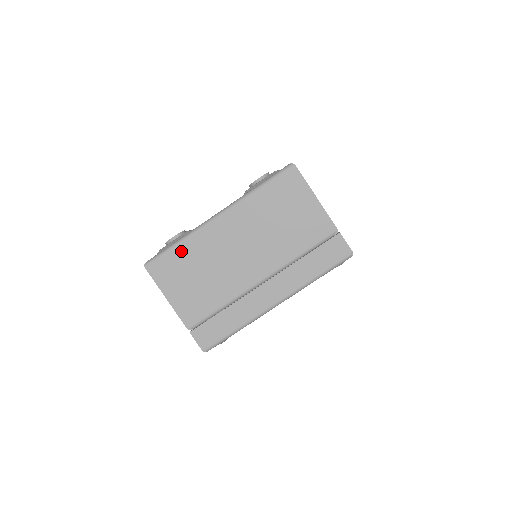
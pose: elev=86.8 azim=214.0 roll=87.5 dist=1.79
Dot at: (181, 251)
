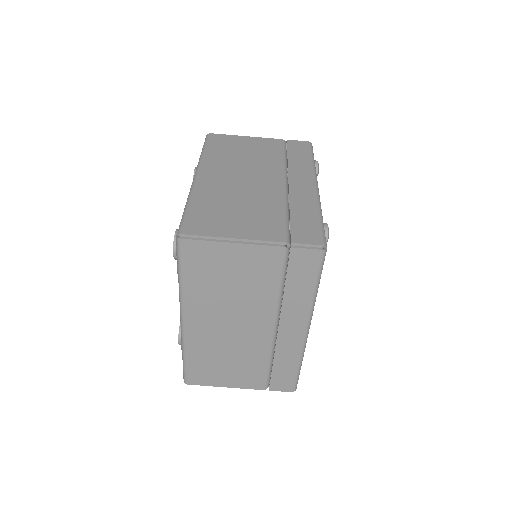
Dot at: (194, 360)
